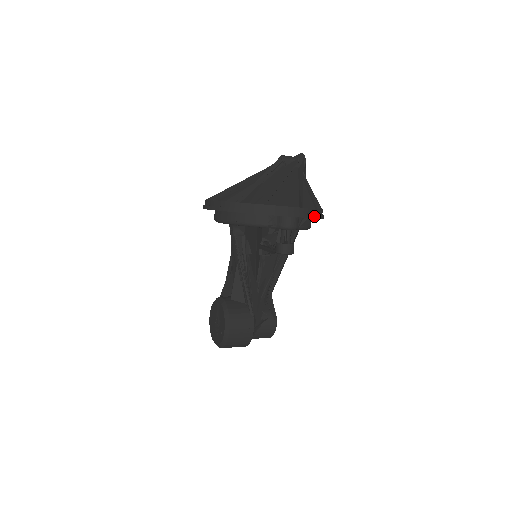
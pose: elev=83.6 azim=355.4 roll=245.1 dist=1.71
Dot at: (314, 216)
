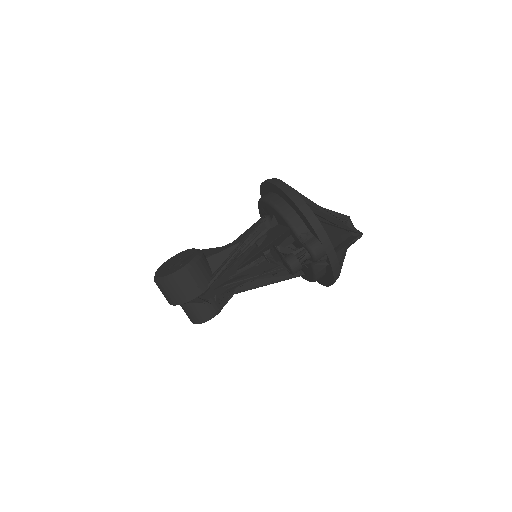
Dot at: (334, 269)
